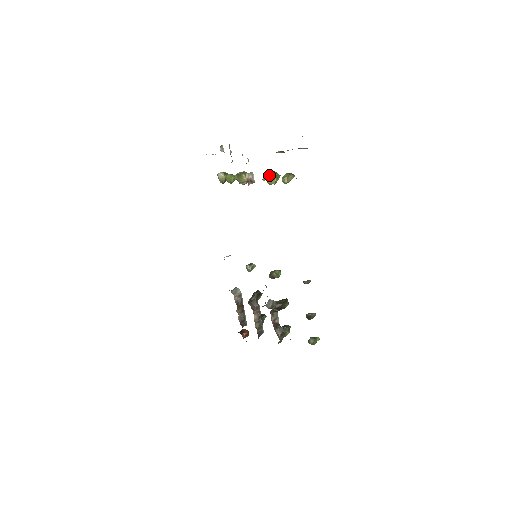
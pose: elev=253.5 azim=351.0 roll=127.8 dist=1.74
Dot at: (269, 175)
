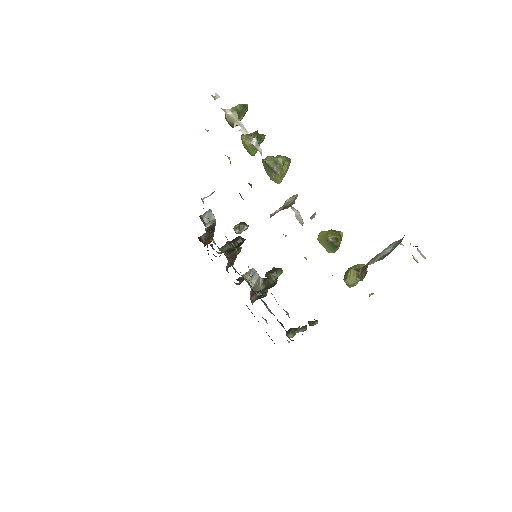
Dot at: (326, 240)
